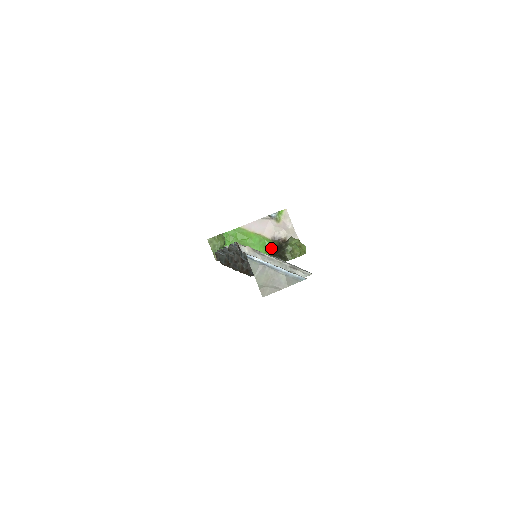
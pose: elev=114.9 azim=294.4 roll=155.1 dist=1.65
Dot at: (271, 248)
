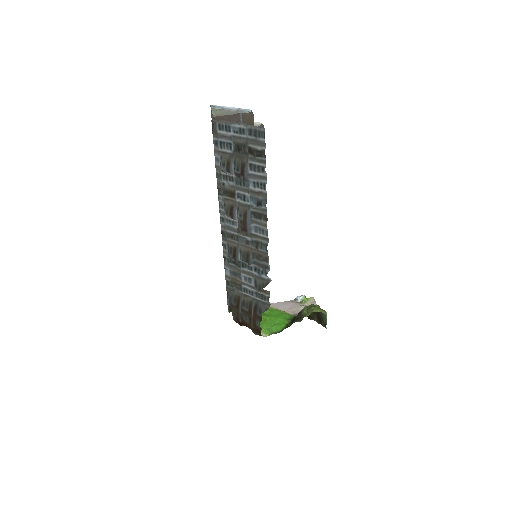
Dot at: (291, 320)
